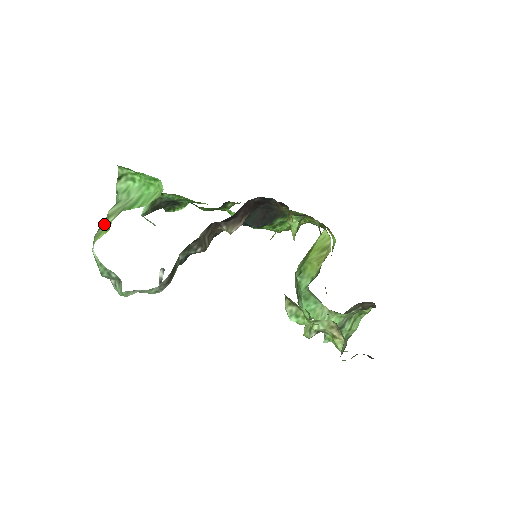
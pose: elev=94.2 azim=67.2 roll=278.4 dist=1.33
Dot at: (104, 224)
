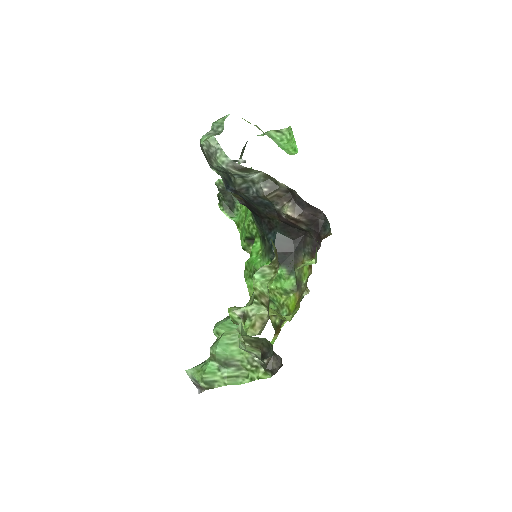
Dot at: occluded
